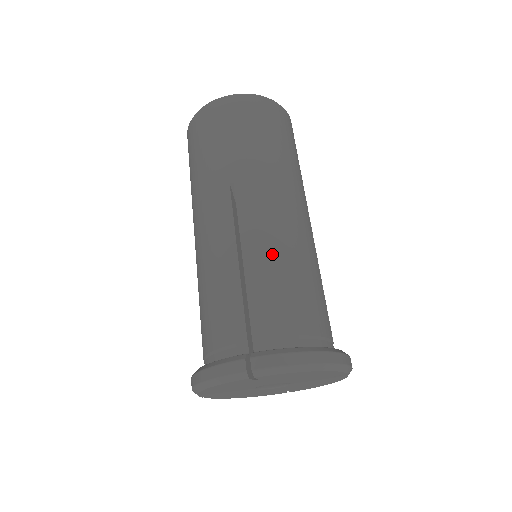
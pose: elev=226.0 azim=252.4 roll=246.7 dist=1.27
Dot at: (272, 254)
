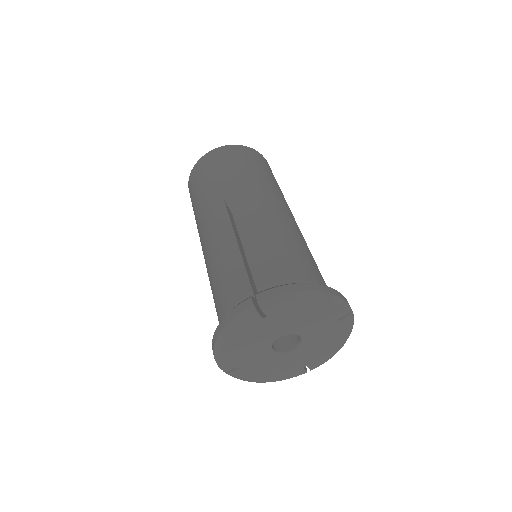
Dot at: (263, 231)
